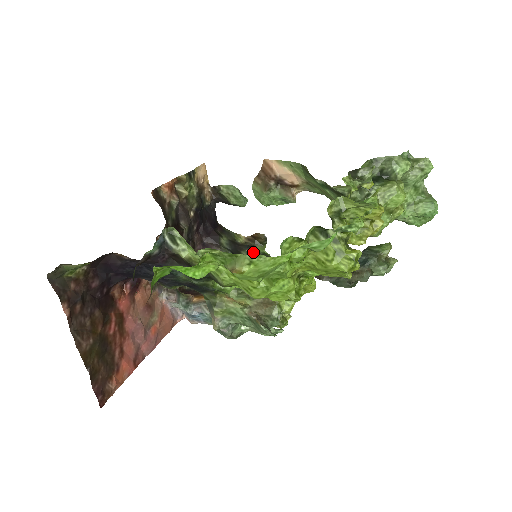
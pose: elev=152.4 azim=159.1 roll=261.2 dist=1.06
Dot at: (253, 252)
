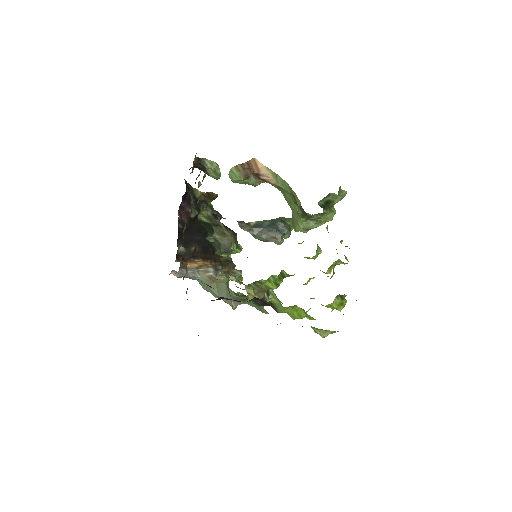
Dot at: (206, 207)
